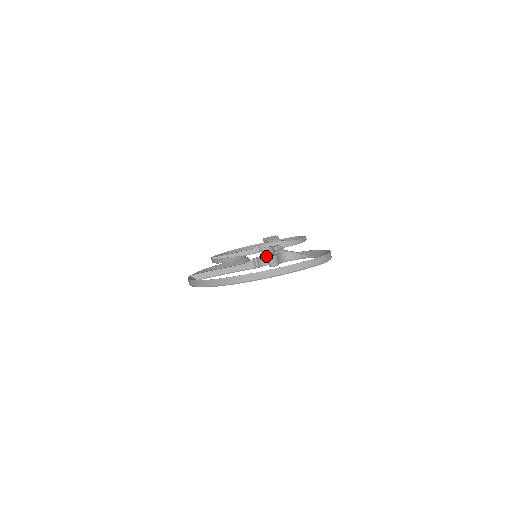
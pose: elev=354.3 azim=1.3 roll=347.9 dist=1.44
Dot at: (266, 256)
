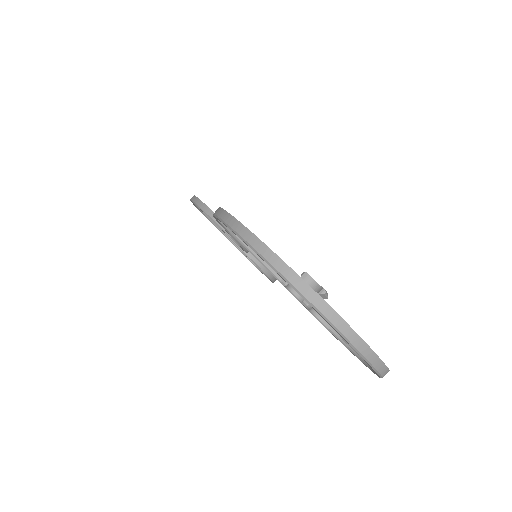
Dot at: occluded
